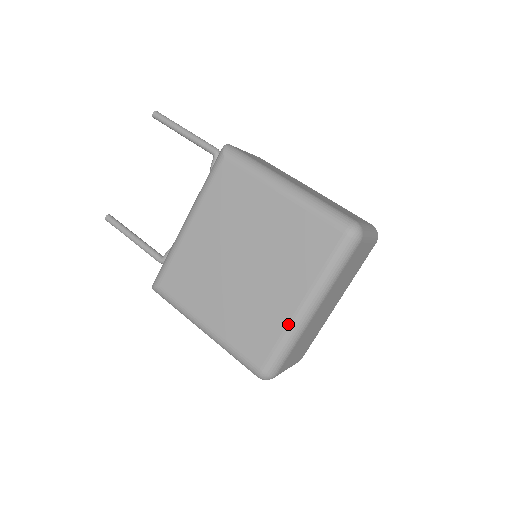
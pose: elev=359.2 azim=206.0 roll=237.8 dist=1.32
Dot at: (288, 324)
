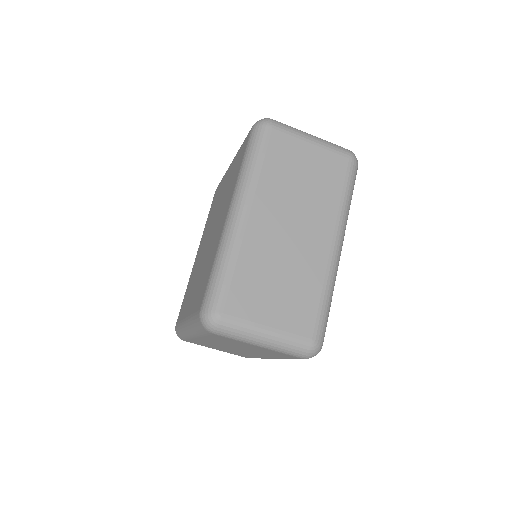
Dot at: (219, 241)
